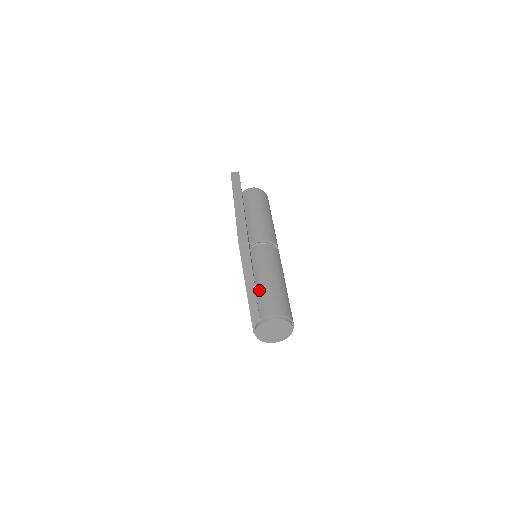
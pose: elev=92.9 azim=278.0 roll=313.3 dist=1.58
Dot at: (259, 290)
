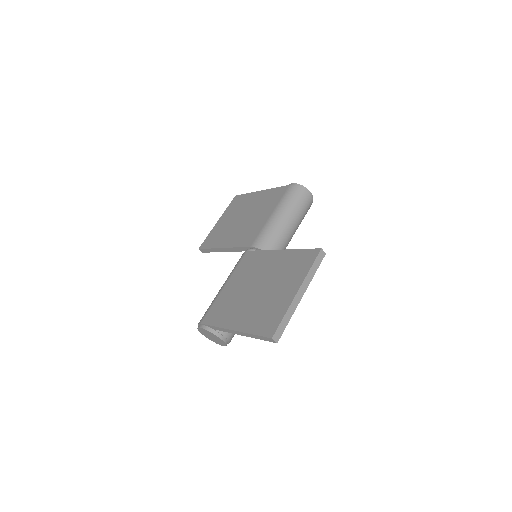
Dot at: occluded
